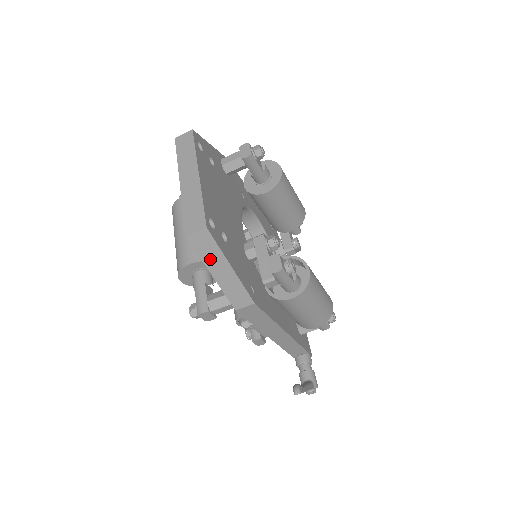
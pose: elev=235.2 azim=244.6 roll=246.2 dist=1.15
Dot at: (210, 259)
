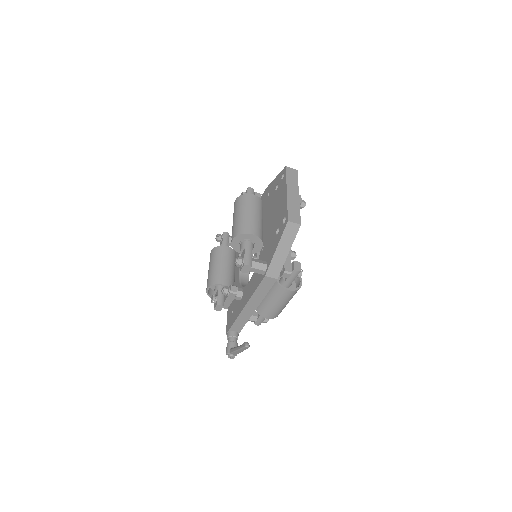
Dot at: (285, 240)
